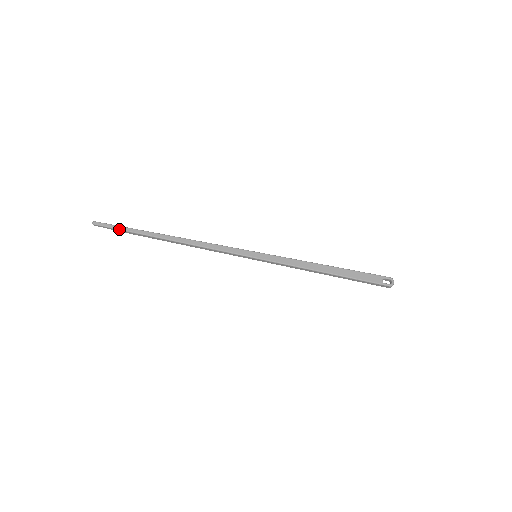
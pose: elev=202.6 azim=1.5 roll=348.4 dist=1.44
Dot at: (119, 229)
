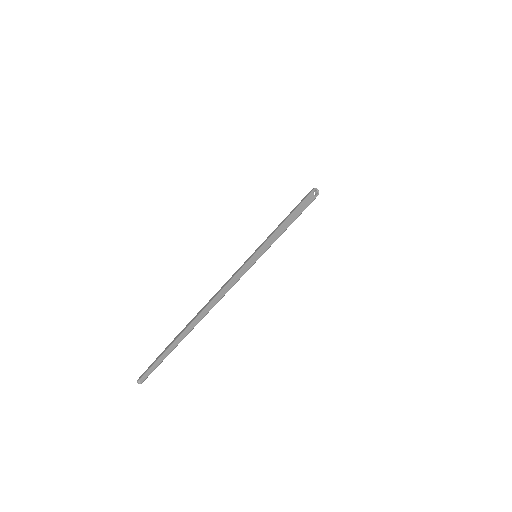
Dot at: occluded
